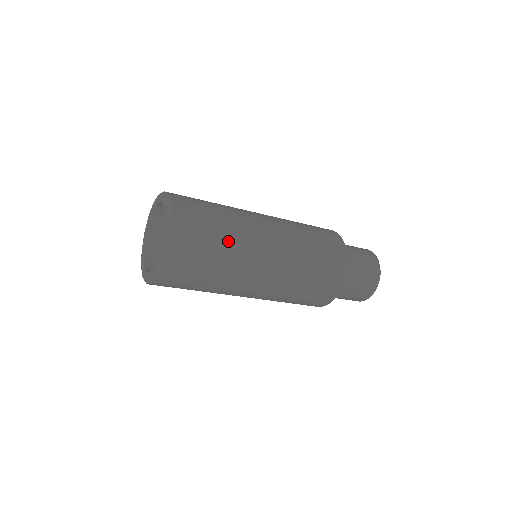
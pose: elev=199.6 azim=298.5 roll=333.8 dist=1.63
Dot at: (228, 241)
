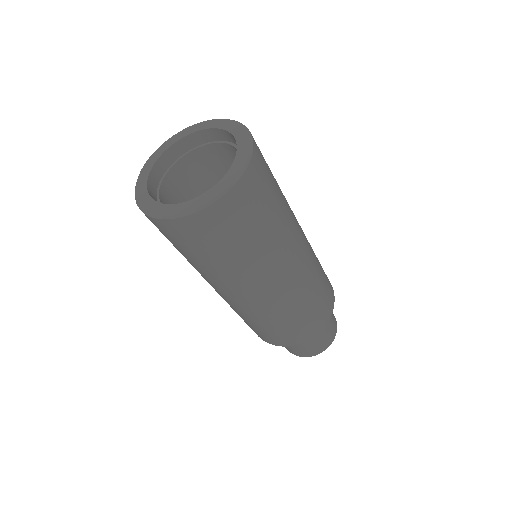
Dot at: (283, 210)
